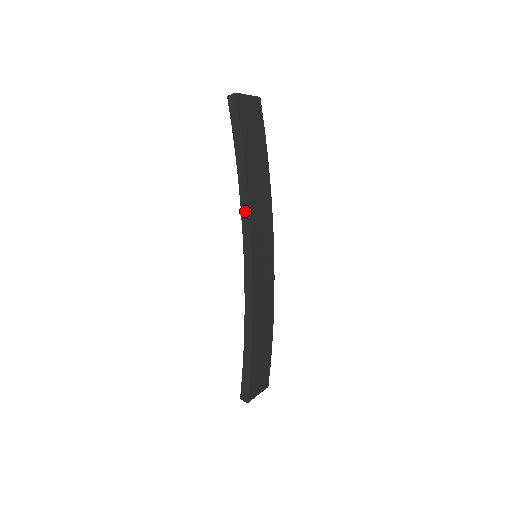
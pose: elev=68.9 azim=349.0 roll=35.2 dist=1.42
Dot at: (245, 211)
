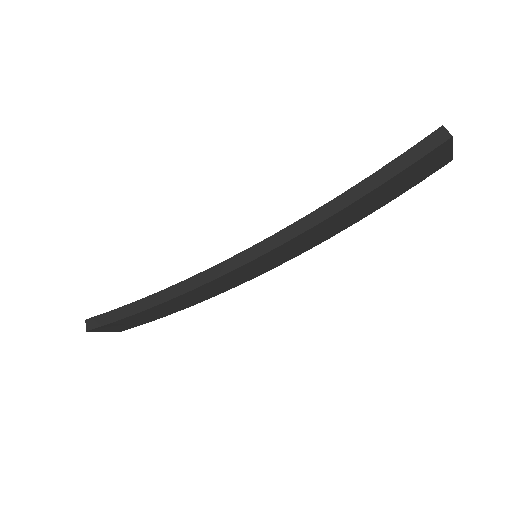
Dot at: (305, 224)
